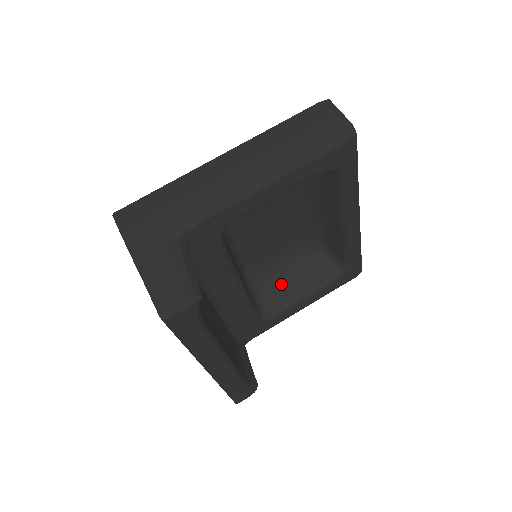
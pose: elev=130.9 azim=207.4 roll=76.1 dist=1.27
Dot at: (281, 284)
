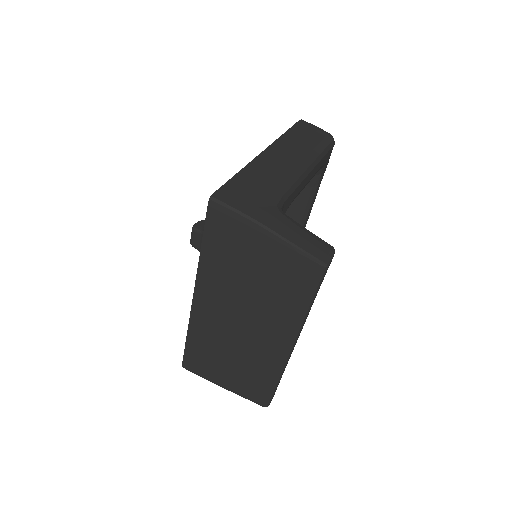
Dot at: occluded
